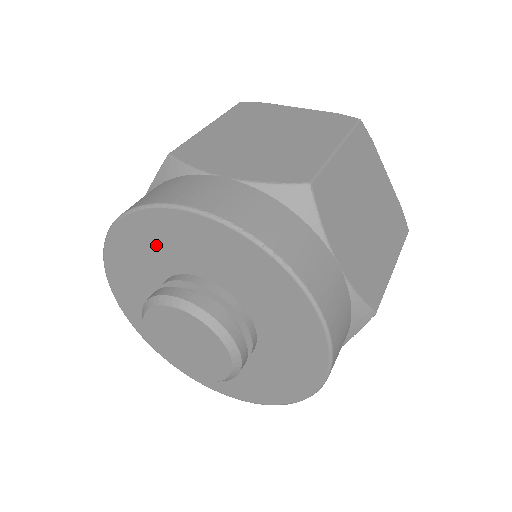
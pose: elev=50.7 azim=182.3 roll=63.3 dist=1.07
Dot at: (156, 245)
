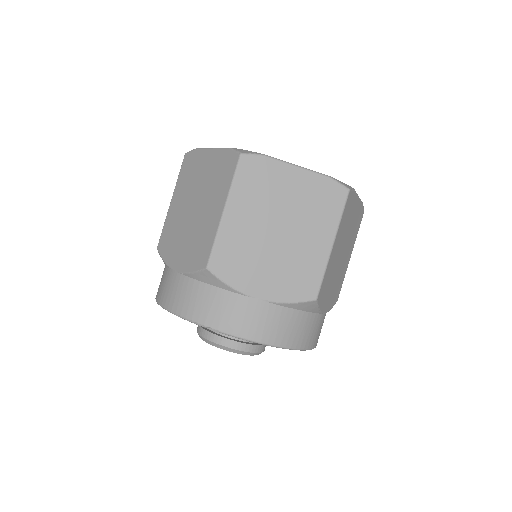
Dot at: occluded
